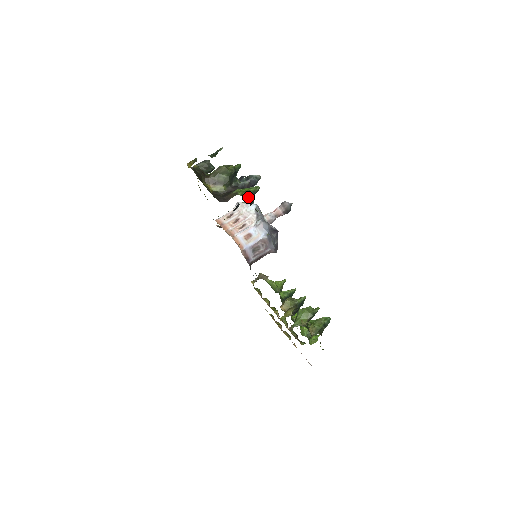
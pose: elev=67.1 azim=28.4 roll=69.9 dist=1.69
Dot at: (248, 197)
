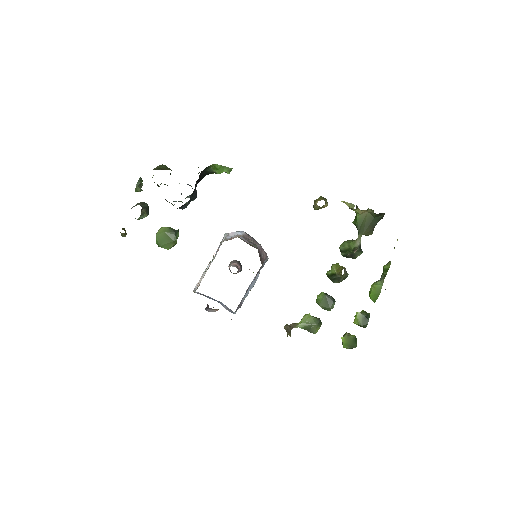
Dot at: occluded
